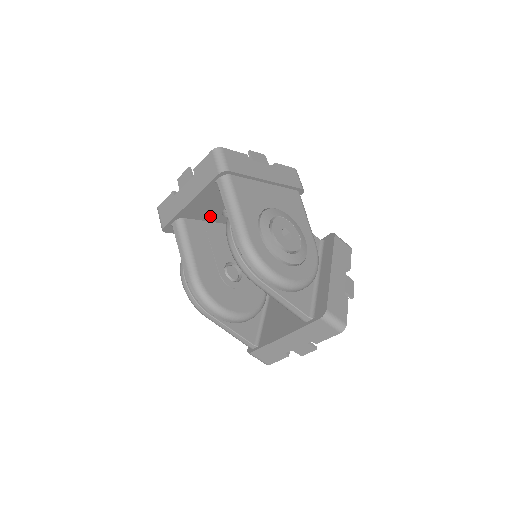
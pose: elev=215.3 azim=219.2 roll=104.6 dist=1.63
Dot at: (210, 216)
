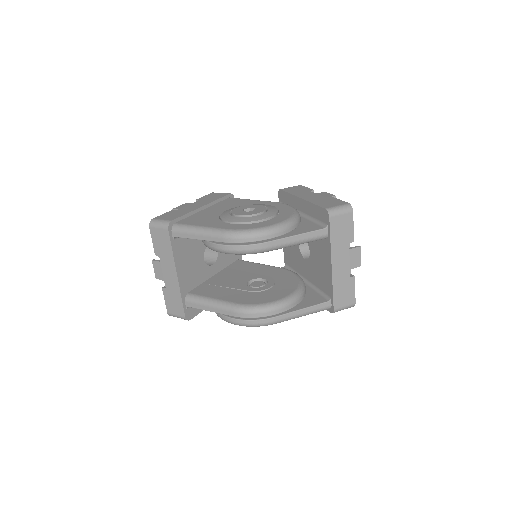
Dot at: (202, 275)
